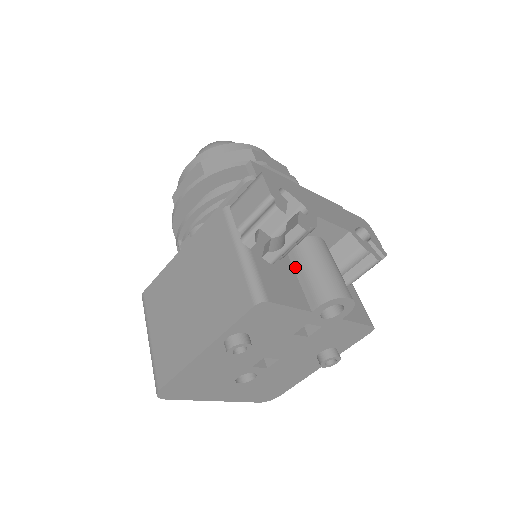
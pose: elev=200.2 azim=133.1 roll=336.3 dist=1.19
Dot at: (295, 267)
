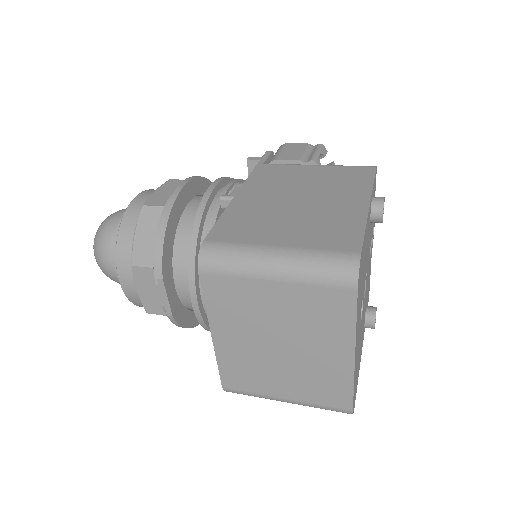
Dot at: occluded
